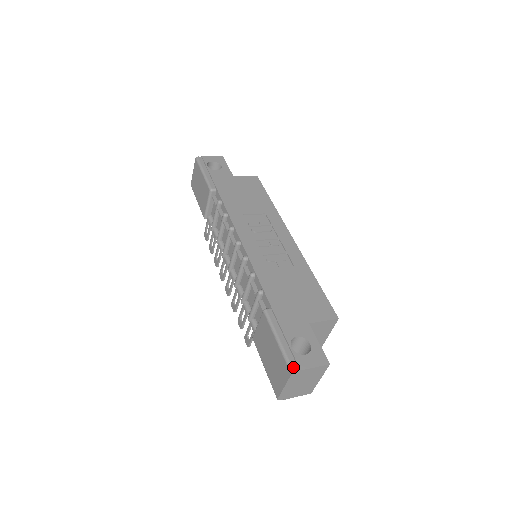
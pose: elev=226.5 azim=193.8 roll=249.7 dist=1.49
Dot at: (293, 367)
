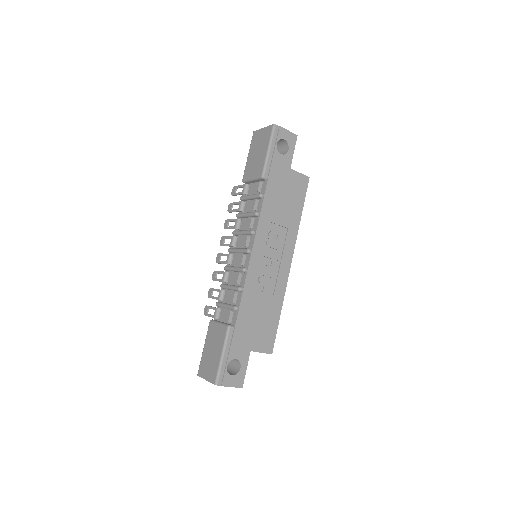
Dot at: (219, 381)
